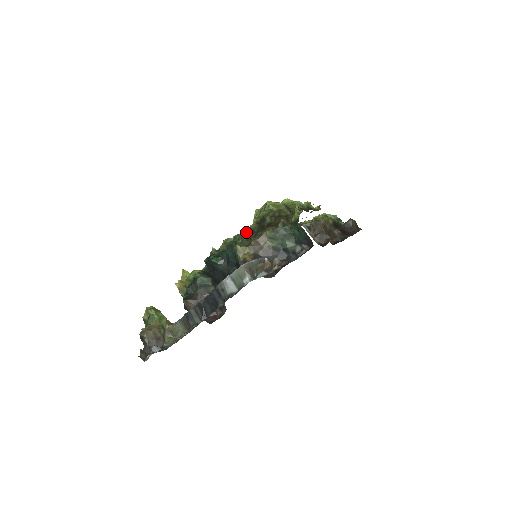
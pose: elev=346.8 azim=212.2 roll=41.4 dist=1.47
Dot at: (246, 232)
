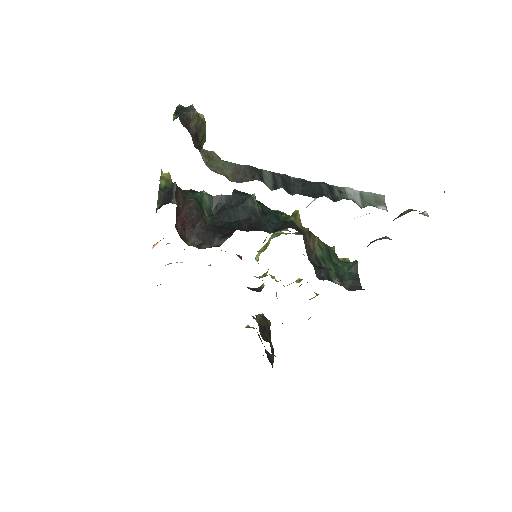
Dot at: occluded
